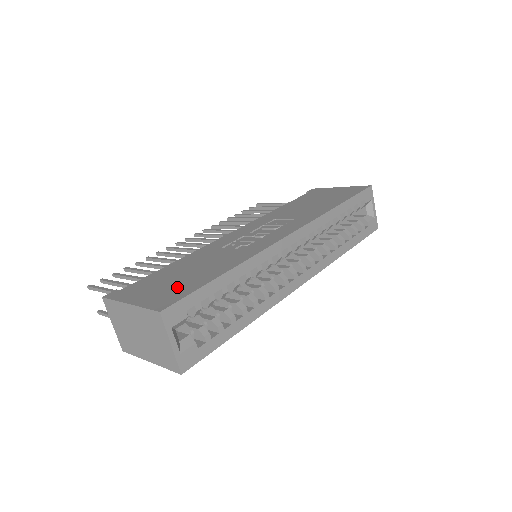
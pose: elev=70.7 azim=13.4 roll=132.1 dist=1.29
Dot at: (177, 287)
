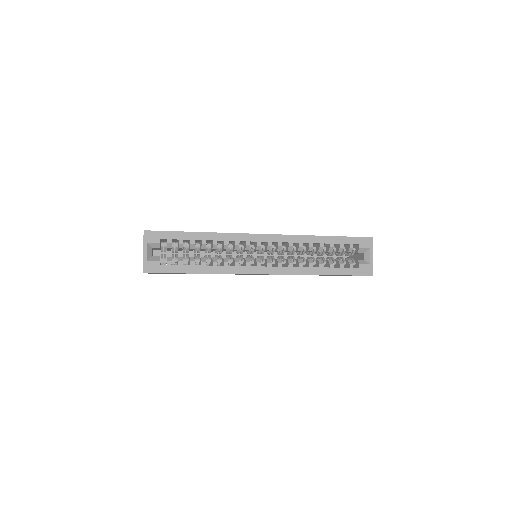
Dot at: occluded
